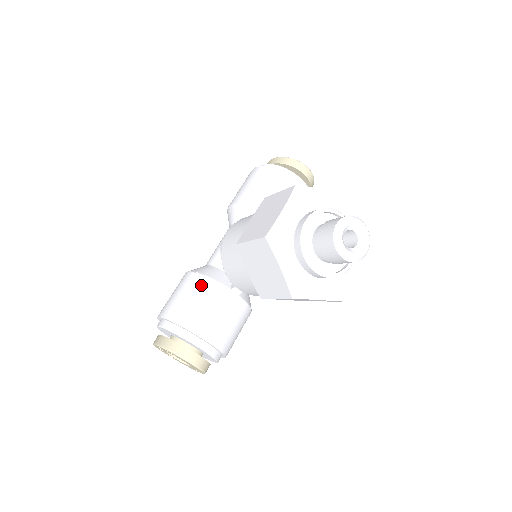
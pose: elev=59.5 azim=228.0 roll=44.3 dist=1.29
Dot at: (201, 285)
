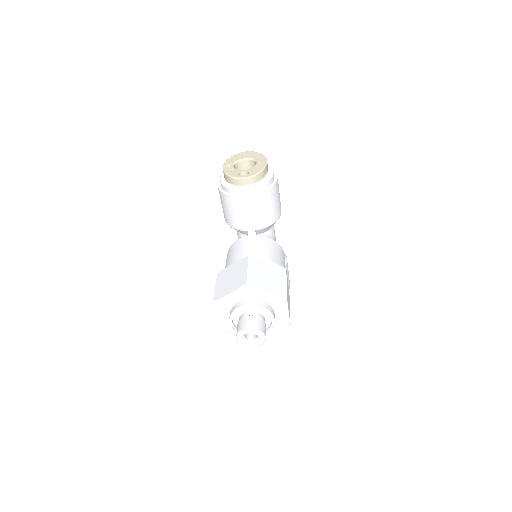
Dot at: occluded
